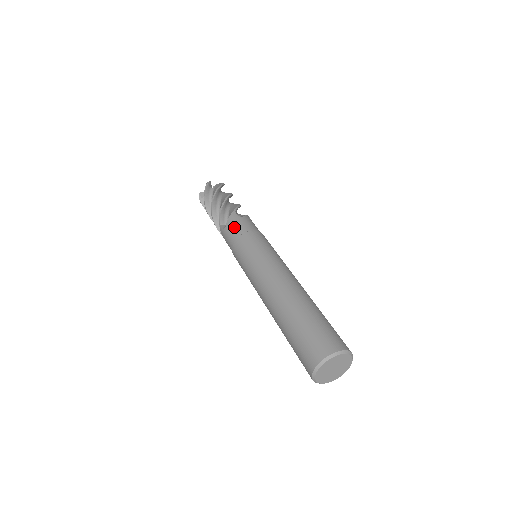
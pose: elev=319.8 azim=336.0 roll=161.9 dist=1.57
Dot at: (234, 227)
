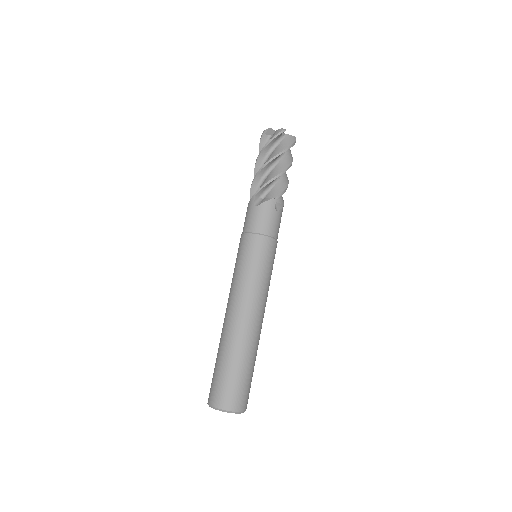
Dot at: (245, 218)
